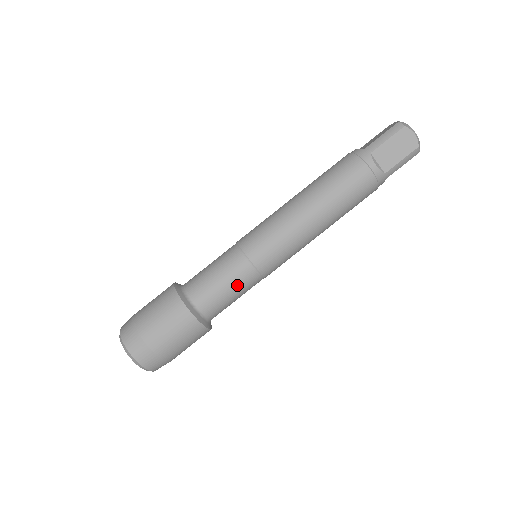
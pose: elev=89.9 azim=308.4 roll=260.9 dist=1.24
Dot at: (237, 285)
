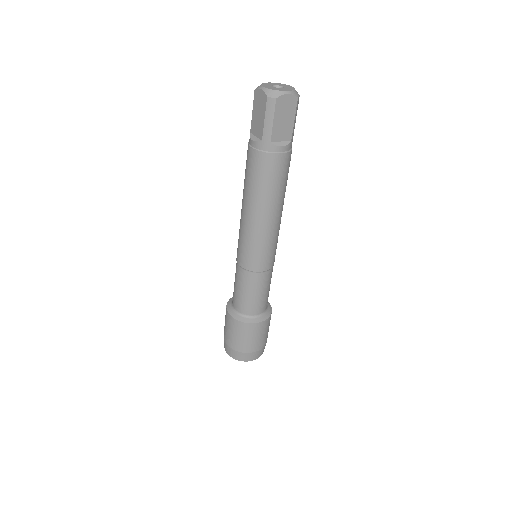
Dot at: (267, 286)
